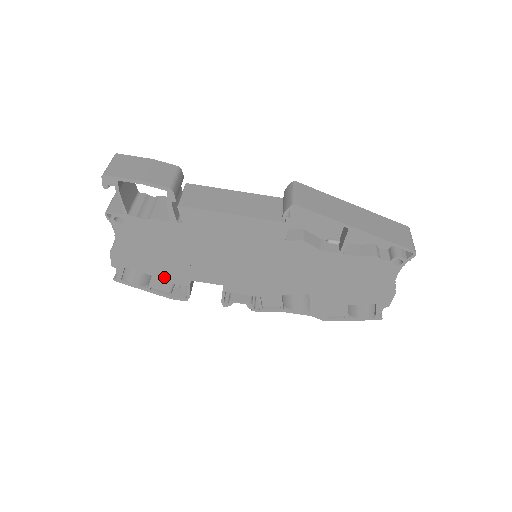
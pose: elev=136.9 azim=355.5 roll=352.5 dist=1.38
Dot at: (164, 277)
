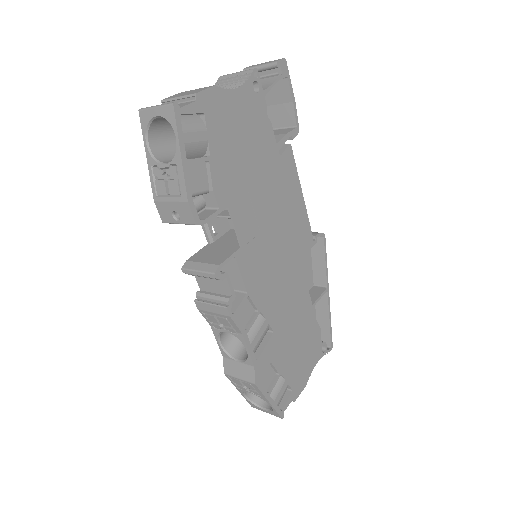
Dot at: (216, 172)
